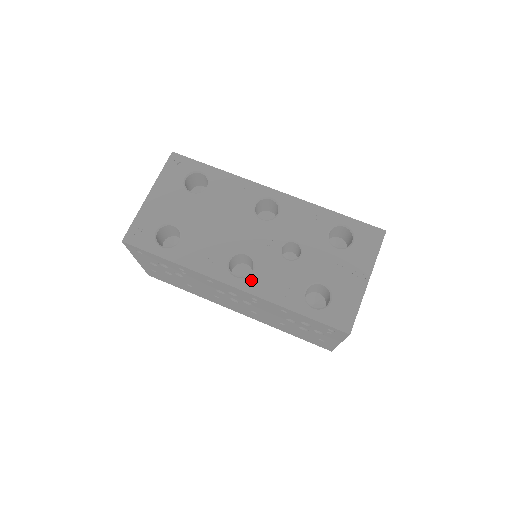
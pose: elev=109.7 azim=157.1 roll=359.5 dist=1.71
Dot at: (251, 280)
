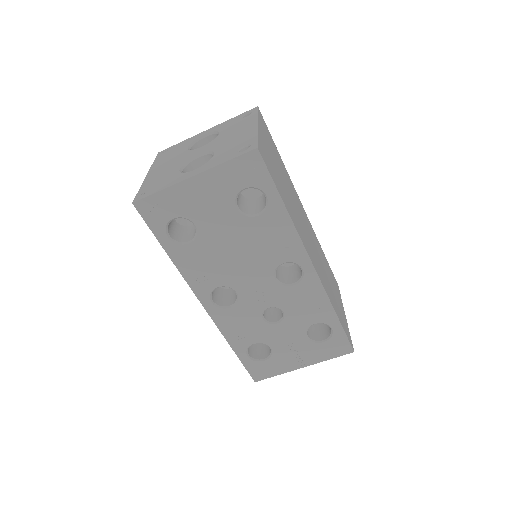
Dot at: (222, 312)
